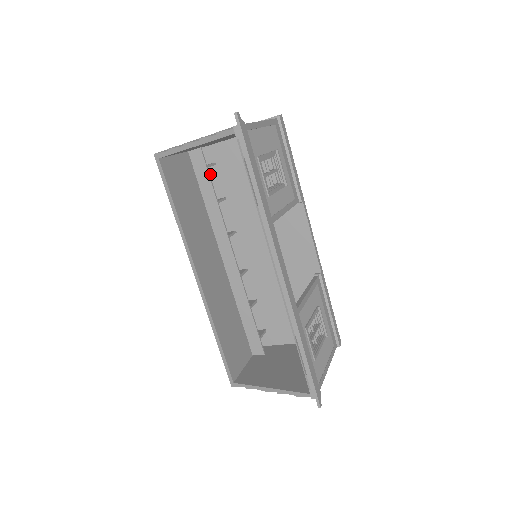
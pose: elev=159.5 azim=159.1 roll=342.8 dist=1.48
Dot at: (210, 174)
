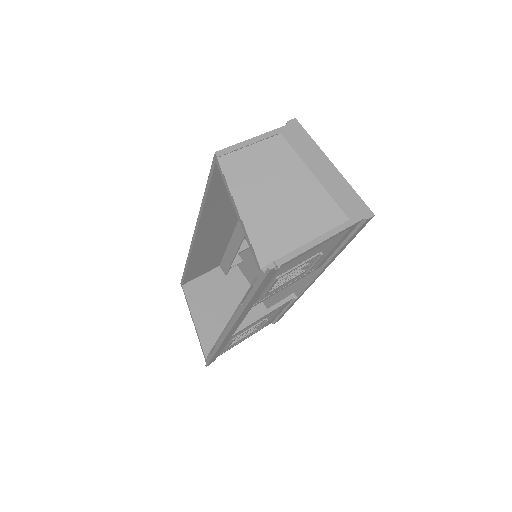
Dot at: occluded
